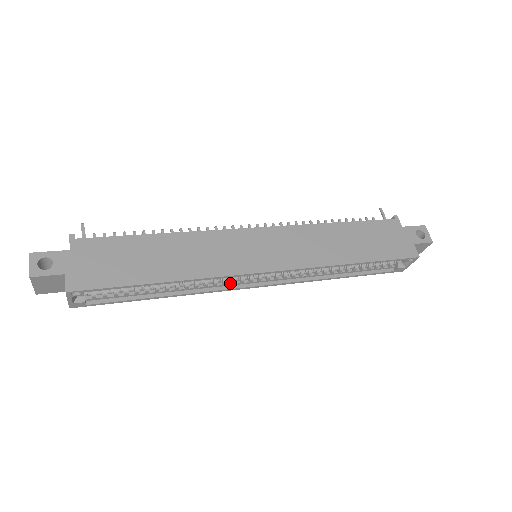
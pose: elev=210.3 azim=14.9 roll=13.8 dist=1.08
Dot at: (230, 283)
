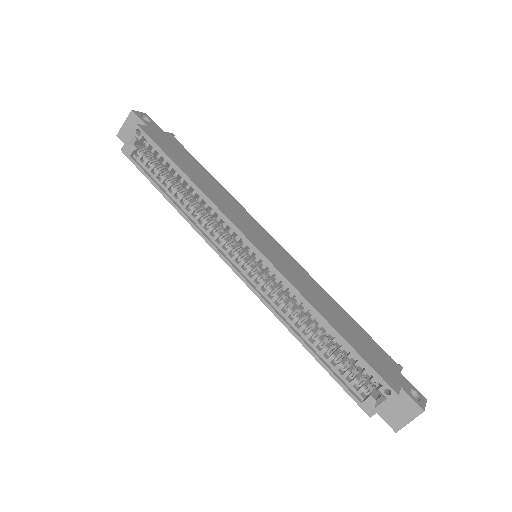
Dot at: (219, 244)
